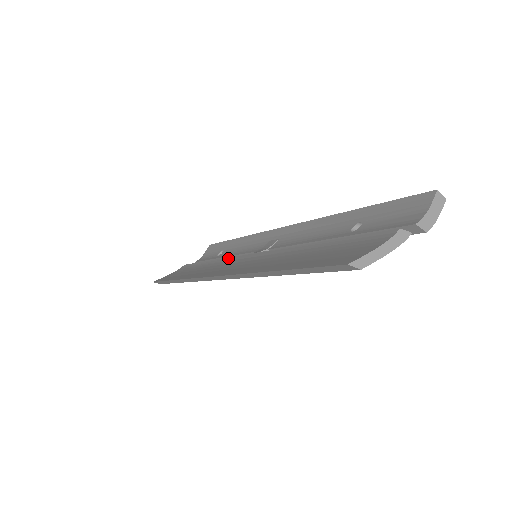
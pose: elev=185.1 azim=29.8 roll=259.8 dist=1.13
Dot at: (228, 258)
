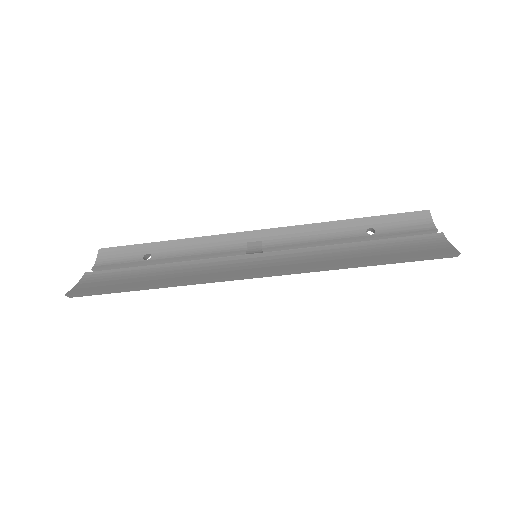
Dot at: (208, 259)
